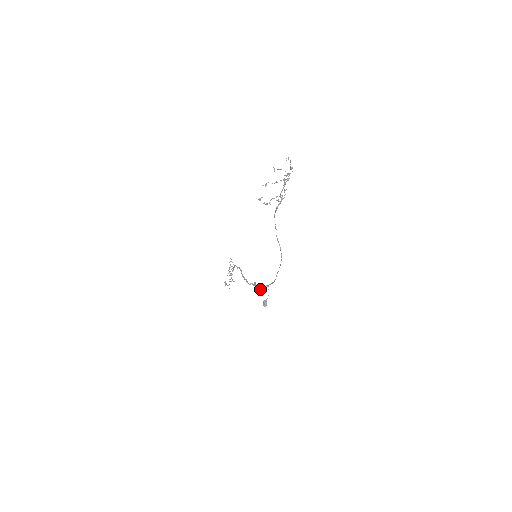
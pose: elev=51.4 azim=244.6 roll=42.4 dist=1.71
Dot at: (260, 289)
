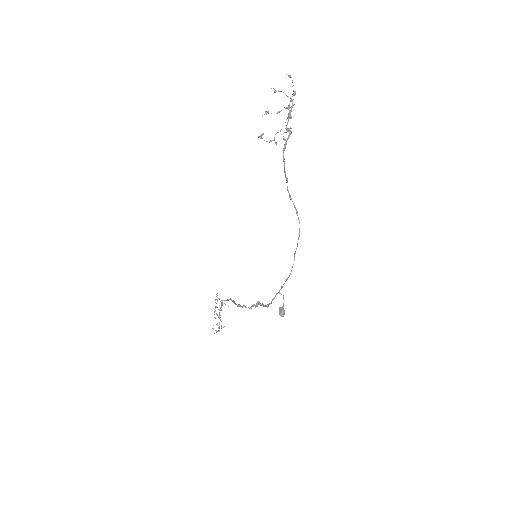
Dot at: (268, 304)
